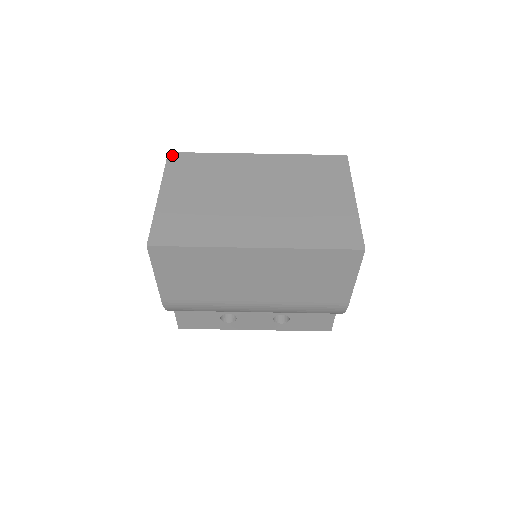
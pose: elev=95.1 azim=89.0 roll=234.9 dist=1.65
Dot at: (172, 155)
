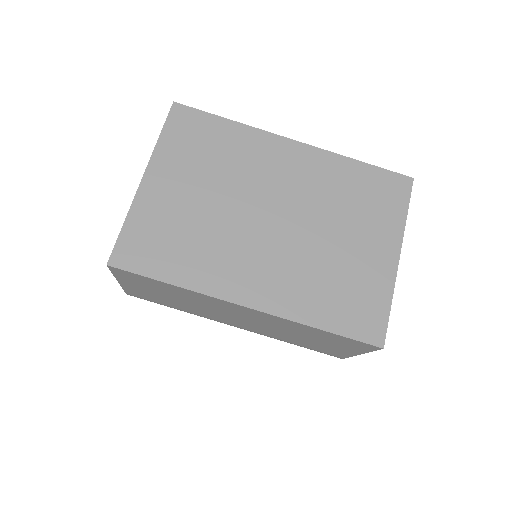
Dot at: (177, 109)
